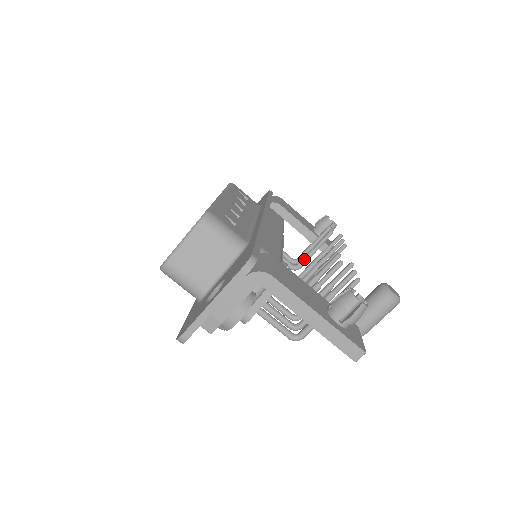
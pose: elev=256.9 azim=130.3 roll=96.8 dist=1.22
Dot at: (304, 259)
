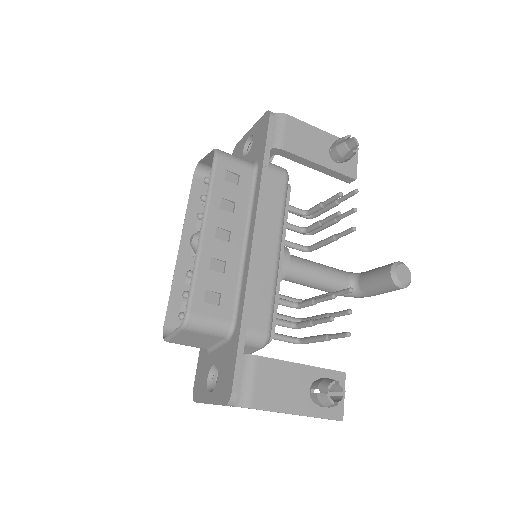
Dot at: (312, 229)
